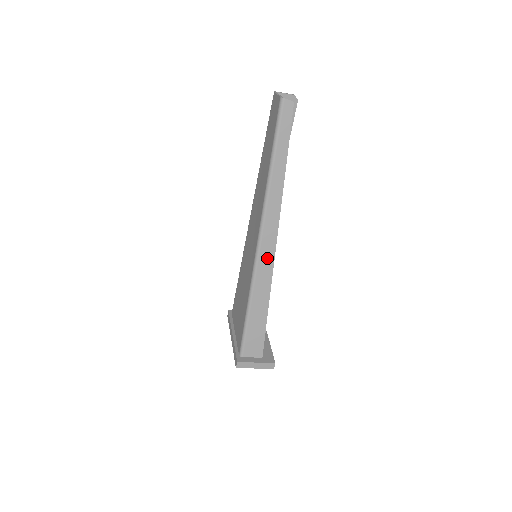
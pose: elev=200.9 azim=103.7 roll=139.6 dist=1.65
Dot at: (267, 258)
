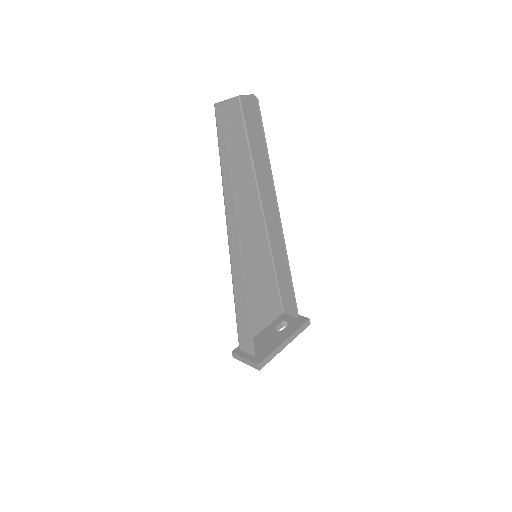
Dot at: (236, 257)
